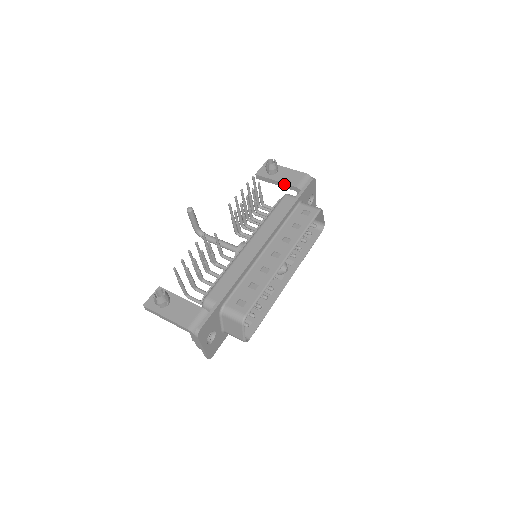
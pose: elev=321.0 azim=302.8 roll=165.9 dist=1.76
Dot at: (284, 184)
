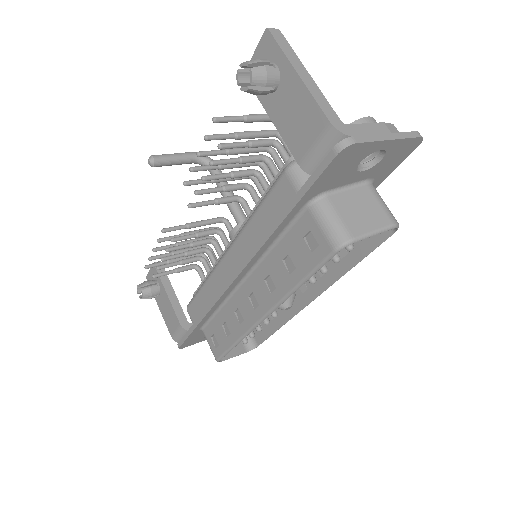
Dot at: (284, 138)
